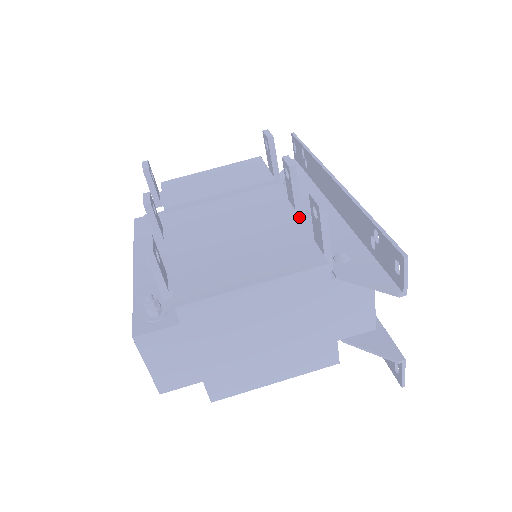
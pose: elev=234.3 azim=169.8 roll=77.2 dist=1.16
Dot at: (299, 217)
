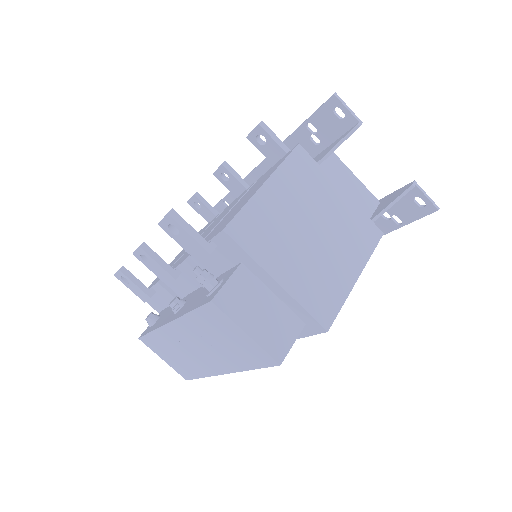
Dot at: occluded
